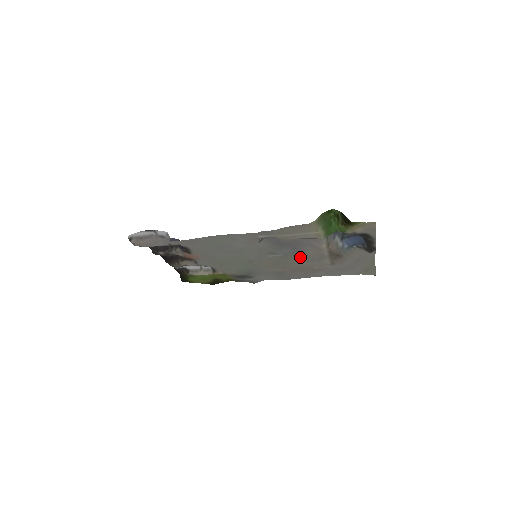
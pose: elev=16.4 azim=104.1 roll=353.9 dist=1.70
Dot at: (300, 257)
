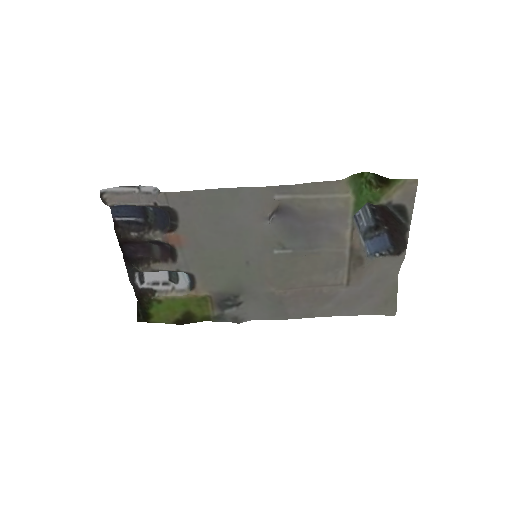
Dot at: (312, 261)
